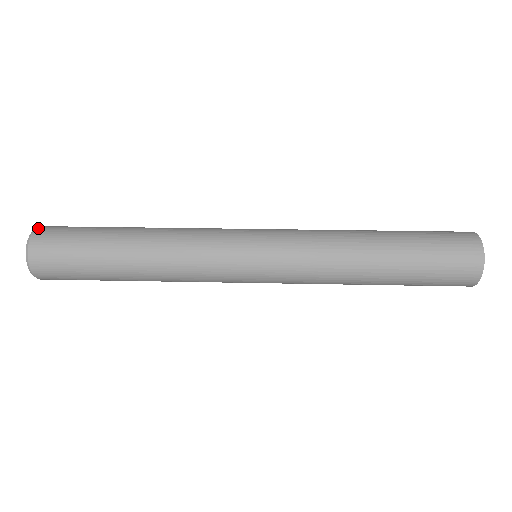
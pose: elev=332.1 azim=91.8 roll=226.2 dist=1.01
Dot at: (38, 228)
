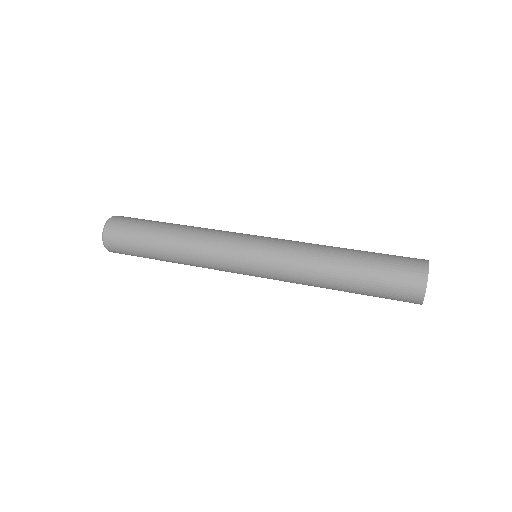
Dot at: (110, 219)
